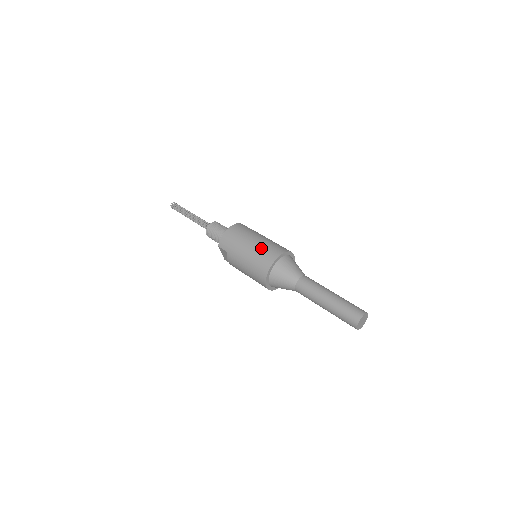
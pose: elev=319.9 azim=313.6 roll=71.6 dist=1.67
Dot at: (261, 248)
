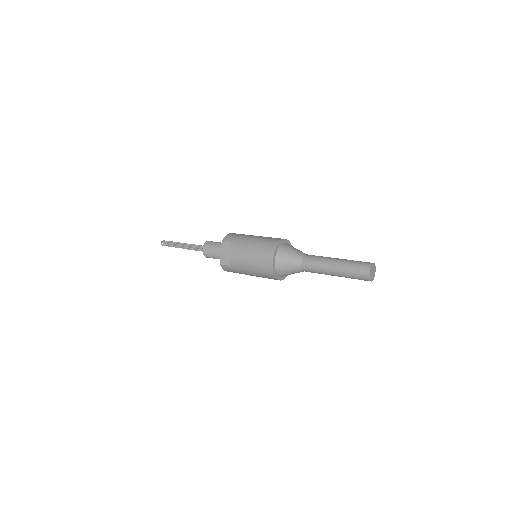
Dot at: (268, 237)
